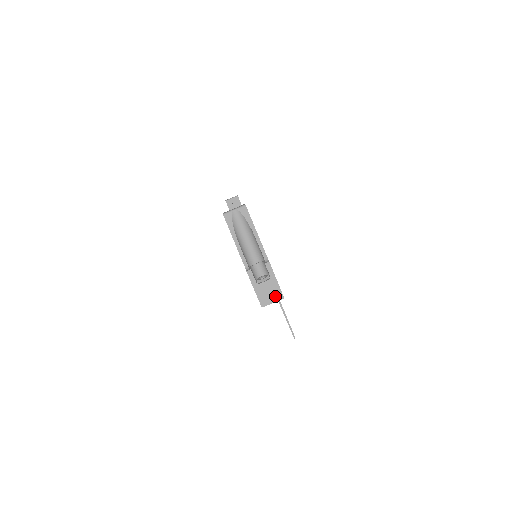
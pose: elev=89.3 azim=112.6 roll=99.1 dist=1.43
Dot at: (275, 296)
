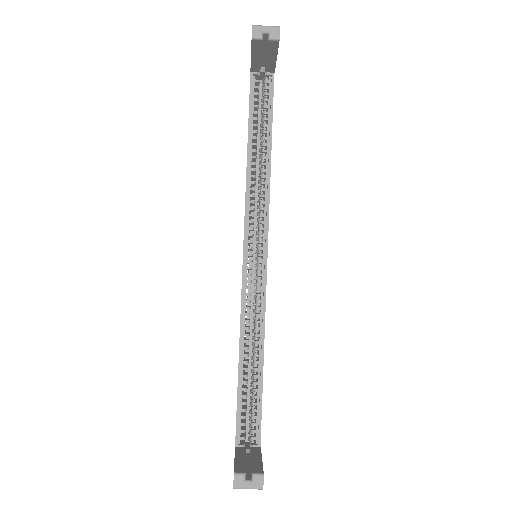
Dot at: occluded
